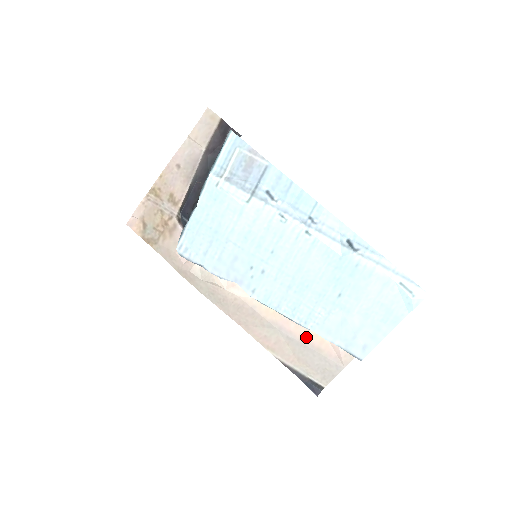
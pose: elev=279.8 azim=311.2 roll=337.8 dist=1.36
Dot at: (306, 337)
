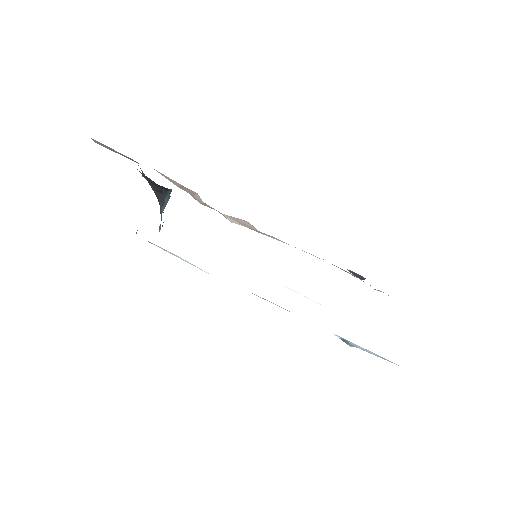
Dot at: (341, 269)
